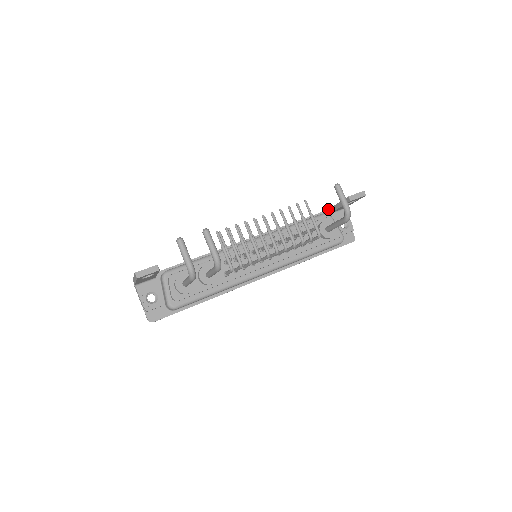
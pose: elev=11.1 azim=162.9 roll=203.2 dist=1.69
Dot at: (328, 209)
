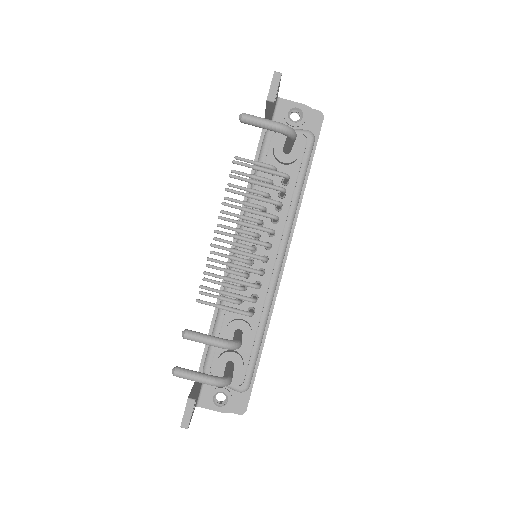
Dot at: occluded
